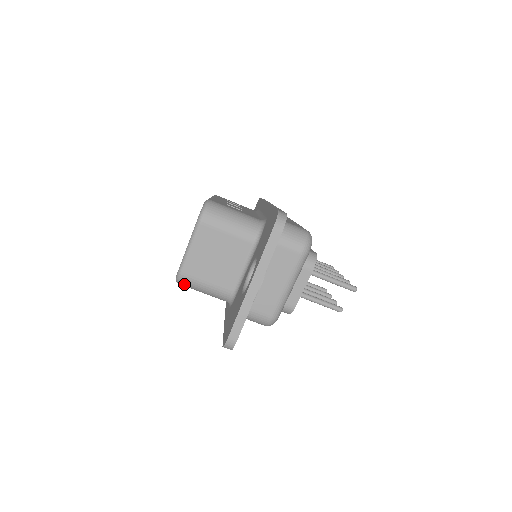
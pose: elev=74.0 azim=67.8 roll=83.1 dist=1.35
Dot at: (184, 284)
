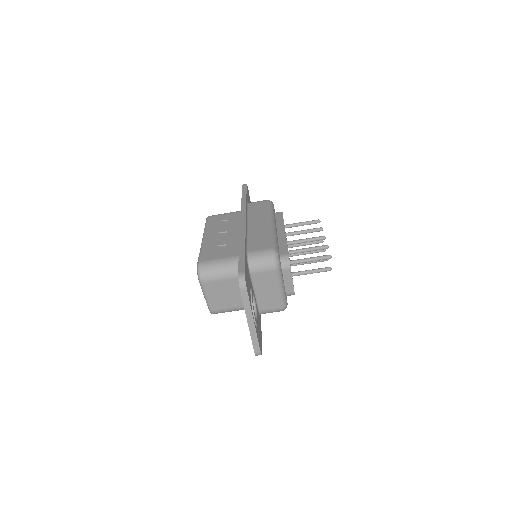
Dot at: occluded
